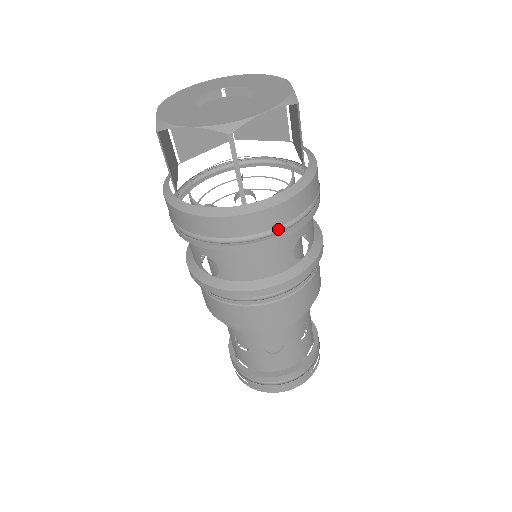
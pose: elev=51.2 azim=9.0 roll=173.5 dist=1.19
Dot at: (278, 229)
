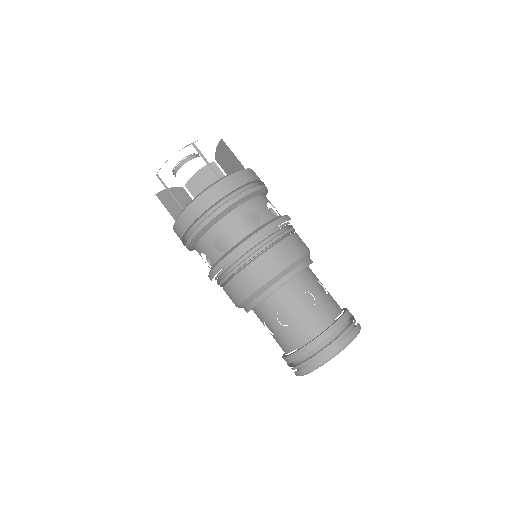
Dot at: (248, 189)
